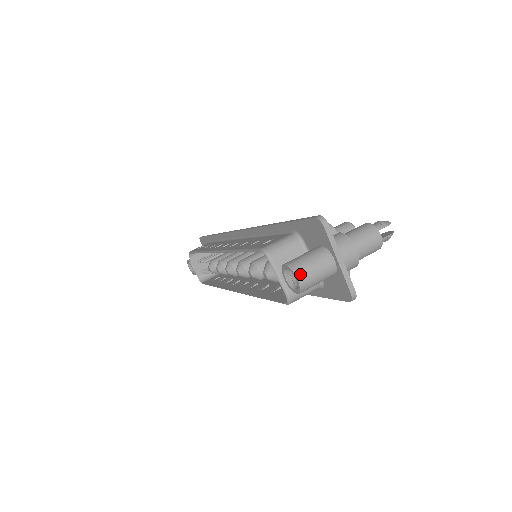
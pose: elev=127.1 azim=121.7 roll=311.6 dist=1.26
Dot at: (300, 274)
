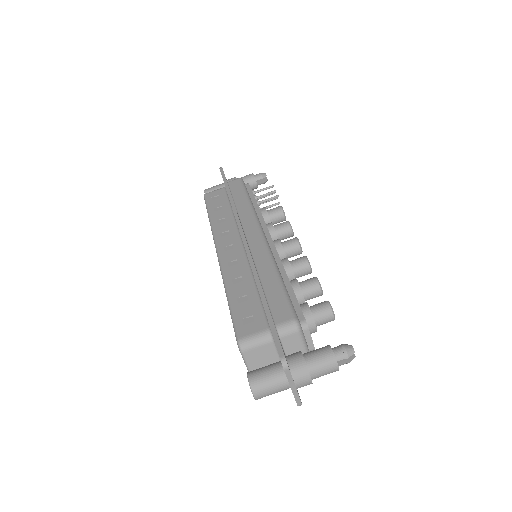
Dot at: (257, 394)
